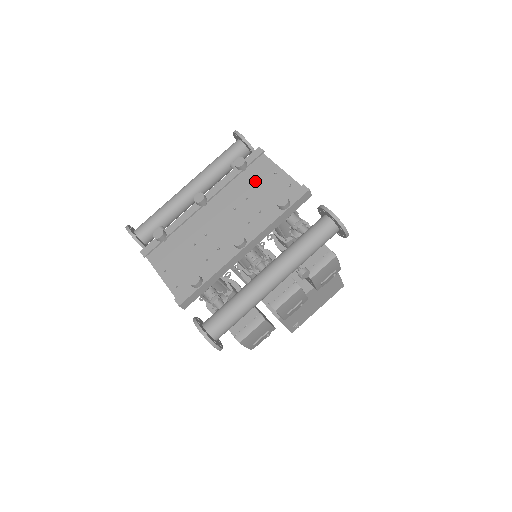
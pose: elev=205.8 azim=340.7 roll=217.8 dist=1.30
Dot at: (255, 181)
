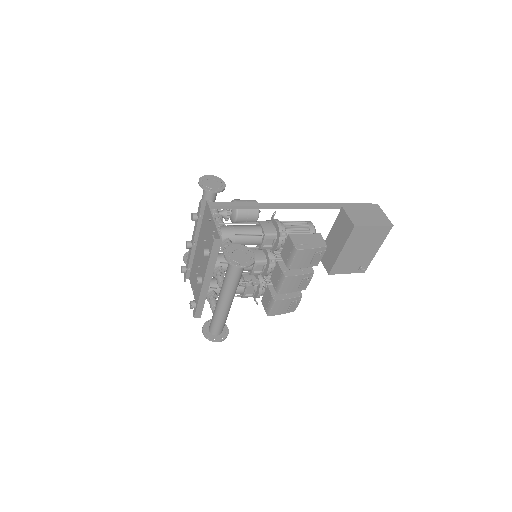
Dot at: (206, 226)
